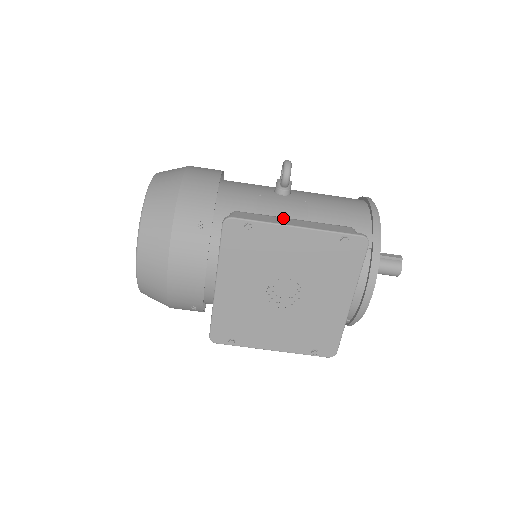
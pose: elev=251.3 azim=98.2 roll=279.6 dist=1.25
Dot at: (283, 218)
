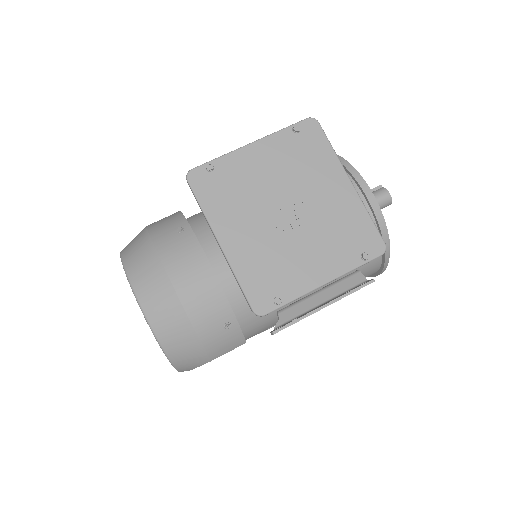
Dot at: occluded
